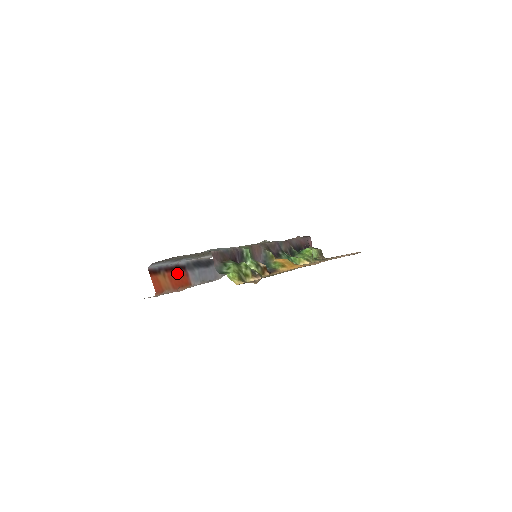
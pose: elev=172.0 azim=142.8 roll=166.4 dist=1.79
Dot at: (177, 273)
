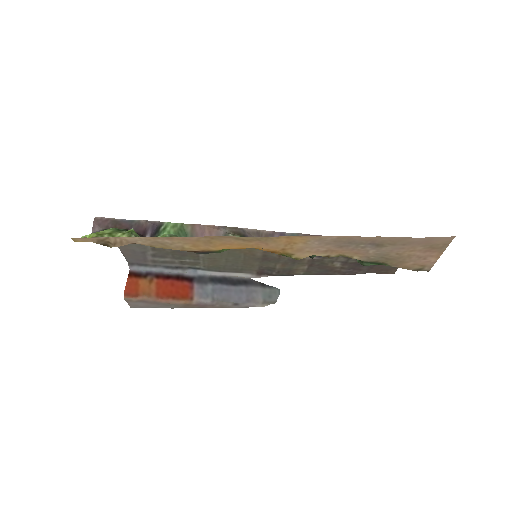
Dot at: (175, 283)
